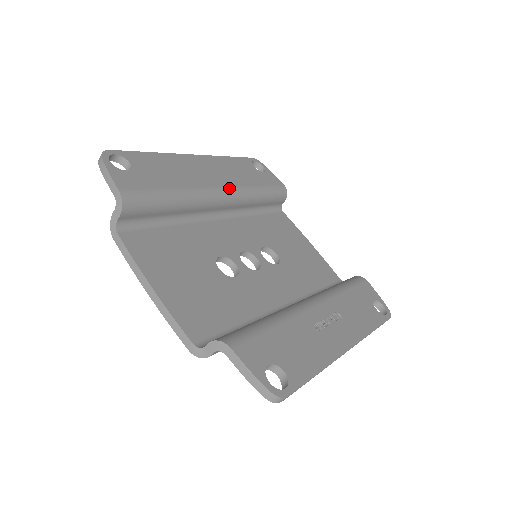
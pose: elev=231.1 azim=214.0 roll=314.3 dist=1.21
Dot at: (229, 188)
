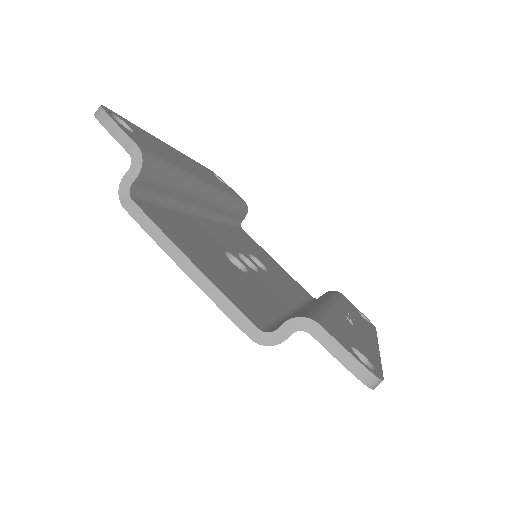
Dot at: (213, 185)
